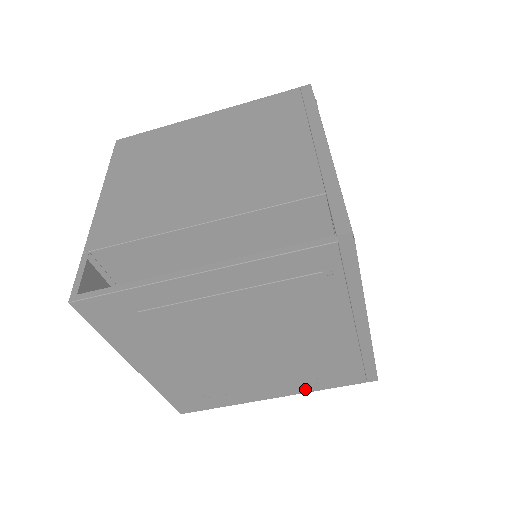
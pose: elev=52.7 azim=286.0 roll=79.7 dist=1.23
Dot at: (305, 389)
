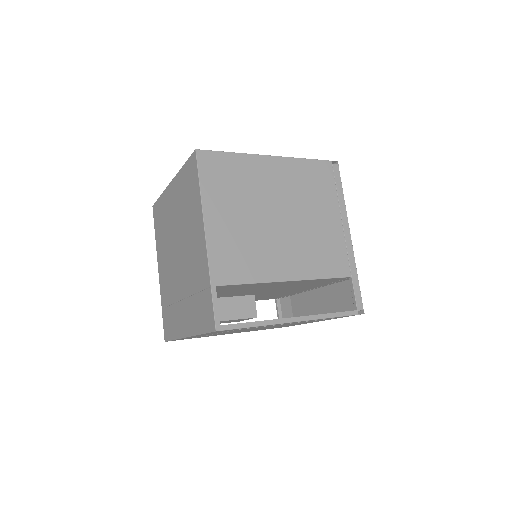
Dot at: occluded
